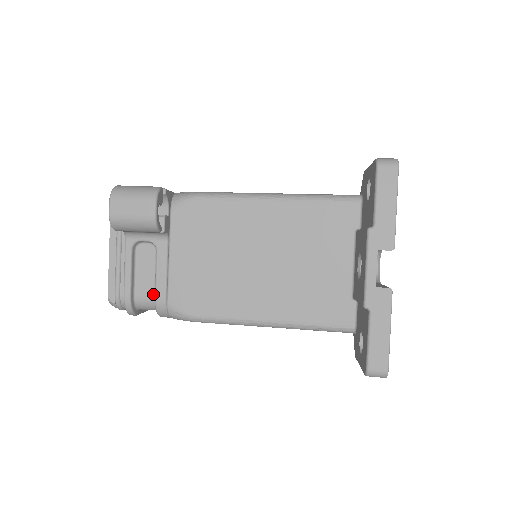
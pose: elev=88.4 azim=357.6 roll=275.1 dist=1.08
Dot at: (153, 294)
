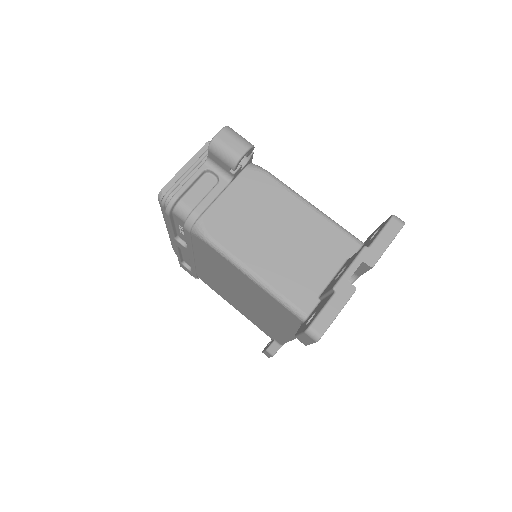
Dot at: (193, 207)
